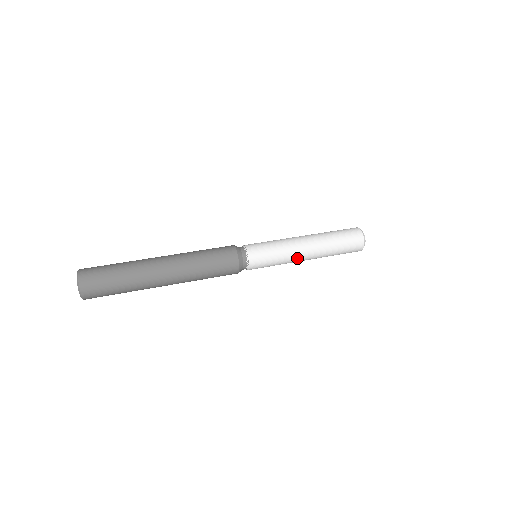
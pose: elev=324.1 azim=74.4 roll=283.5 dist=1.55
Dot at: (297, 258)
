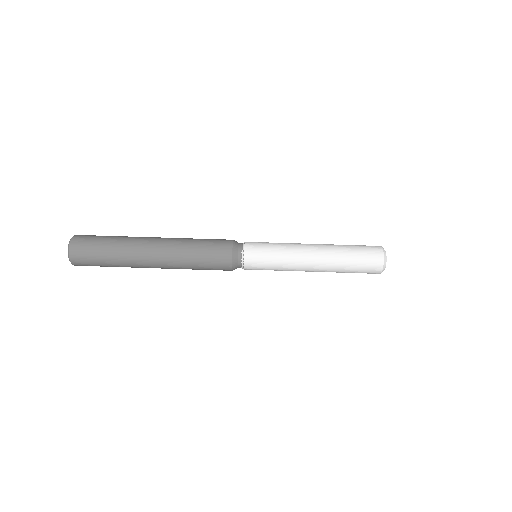
Dot at: occluded
